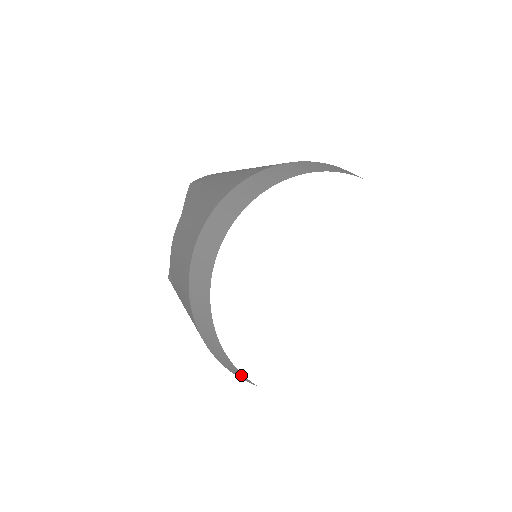
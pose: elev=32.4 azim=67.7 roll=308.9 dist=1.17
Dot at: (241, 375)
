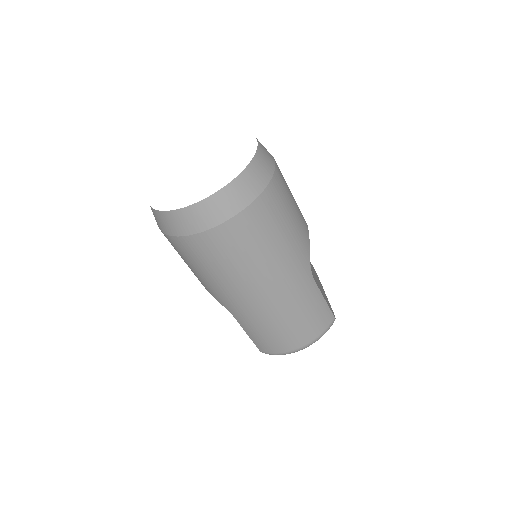
Dot at: (177, 216)
